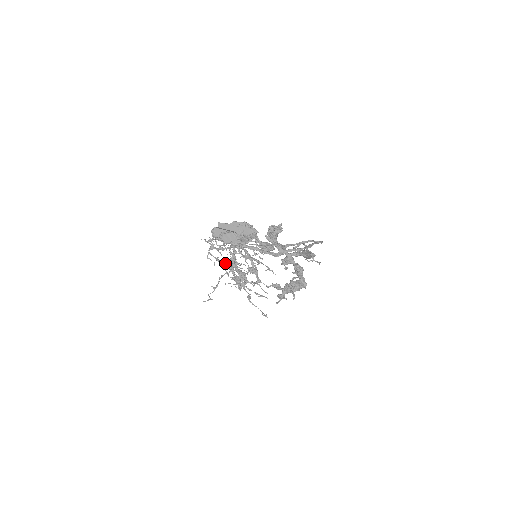
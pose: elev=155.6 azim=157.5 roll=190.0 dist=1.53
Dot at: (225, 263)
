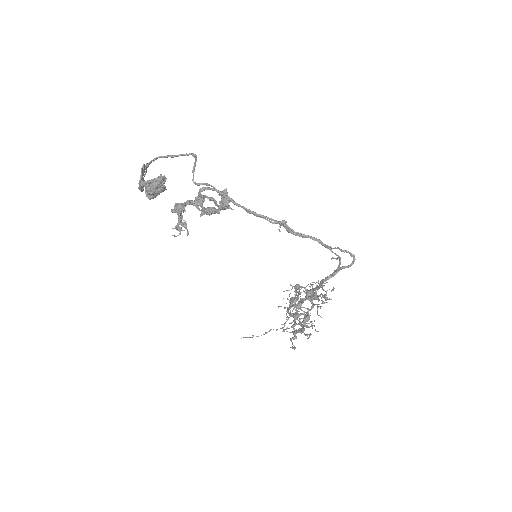
Dot at: occluded
